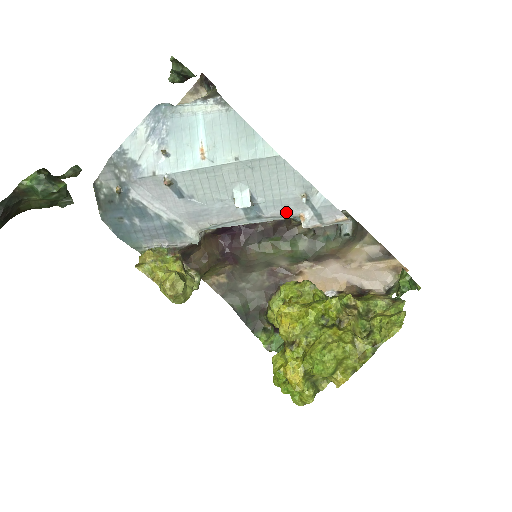
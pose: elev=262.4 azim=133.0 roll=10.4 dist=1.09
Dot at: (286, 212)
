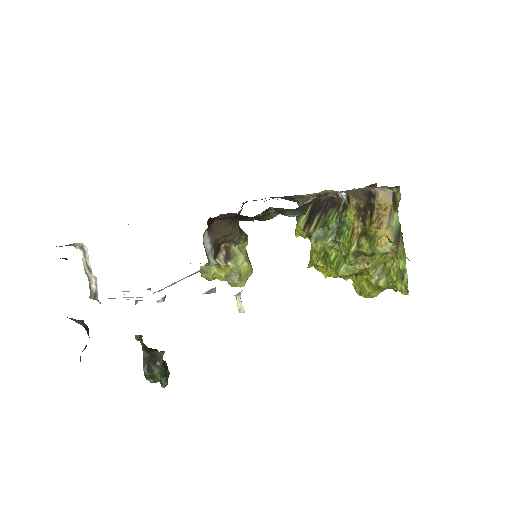
Dot at: occluded
